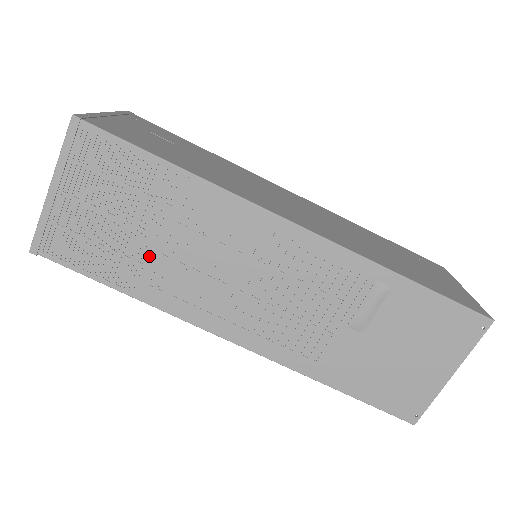
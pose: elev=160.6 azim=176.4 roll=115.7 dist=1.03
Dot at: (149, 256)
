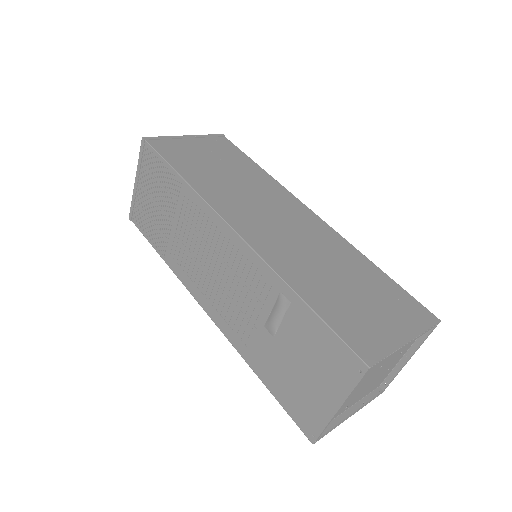
Dot at: (170, 235)
